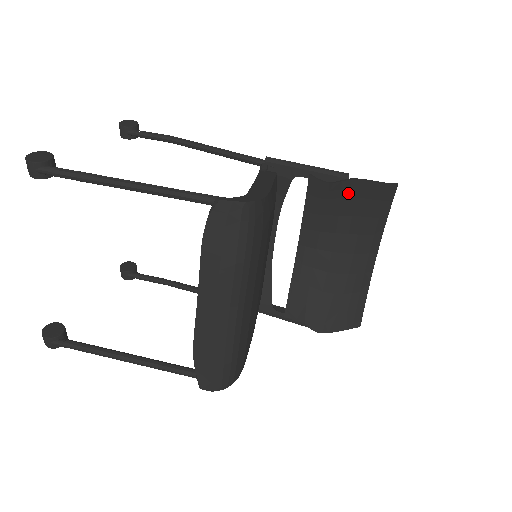
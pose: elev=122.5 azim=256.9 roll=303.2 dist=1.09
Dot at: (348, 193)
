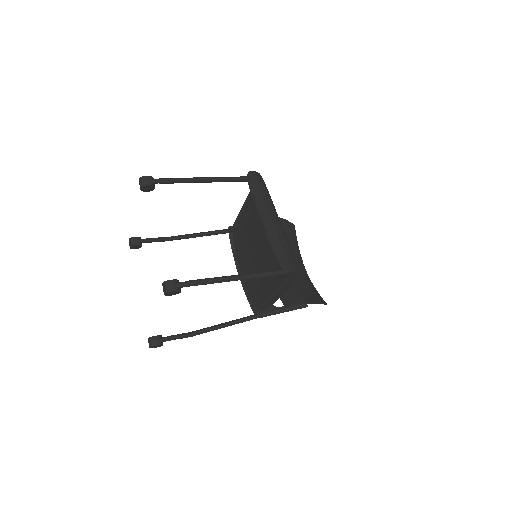
Dot at: occluded
